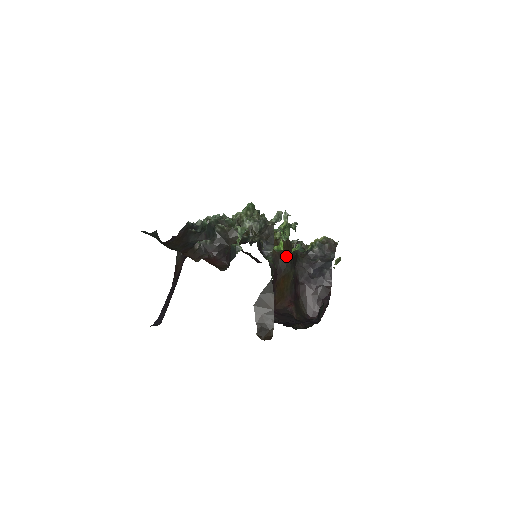
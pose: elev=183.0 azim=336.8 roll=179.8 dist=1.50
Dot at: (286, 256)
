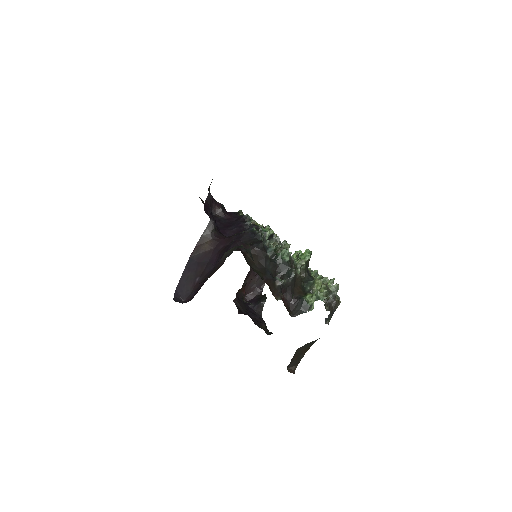
Dot at: occluded
